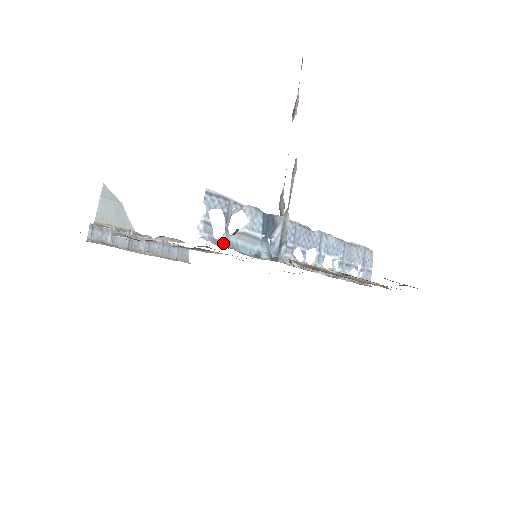
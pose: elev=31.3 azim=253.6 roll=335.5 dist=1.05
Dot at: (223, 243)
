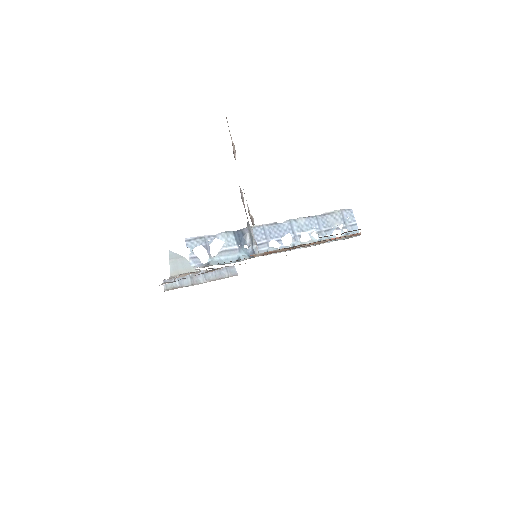
Dot at: (208, 264)
